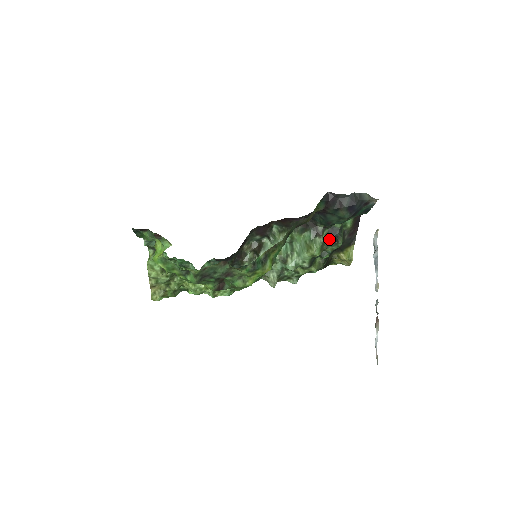
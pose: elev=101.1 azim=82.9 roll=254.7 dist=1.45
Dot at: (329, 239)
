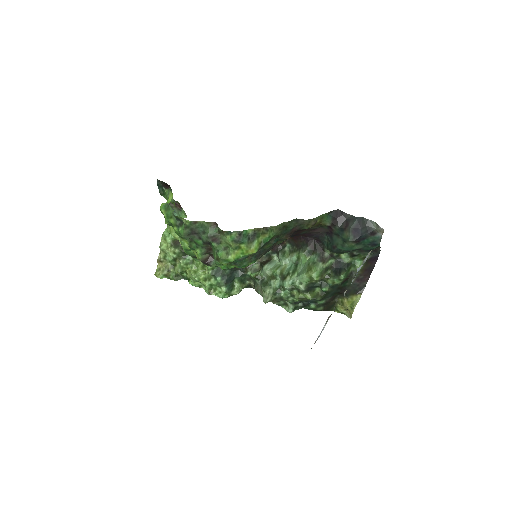
Dot at: (333, 270)
